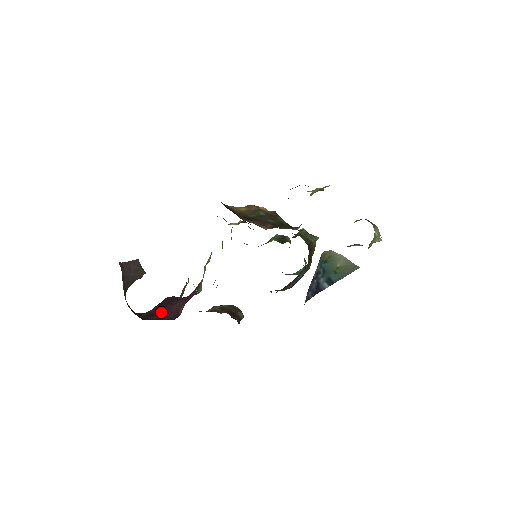
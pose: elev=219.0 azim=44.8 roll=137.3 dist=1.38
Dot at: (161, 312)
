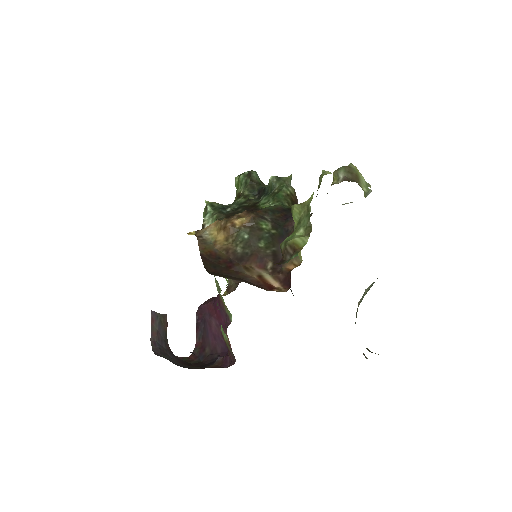
Dot at: (207, 339)
